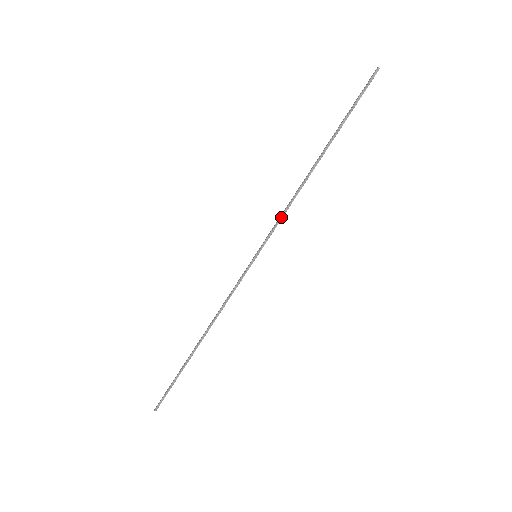
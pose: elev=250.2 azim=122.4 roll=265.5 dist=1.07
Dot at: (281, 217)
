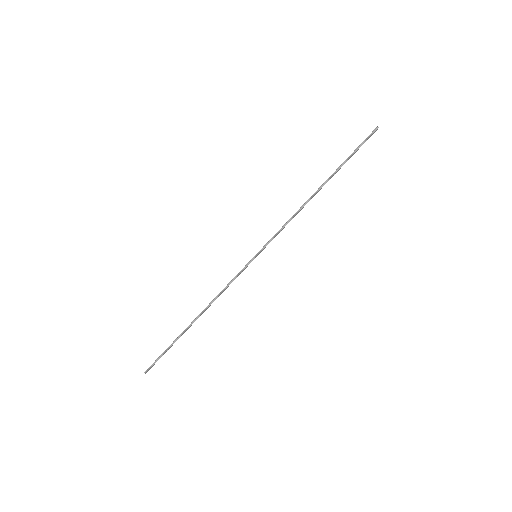
Dot at: (282, 228)
